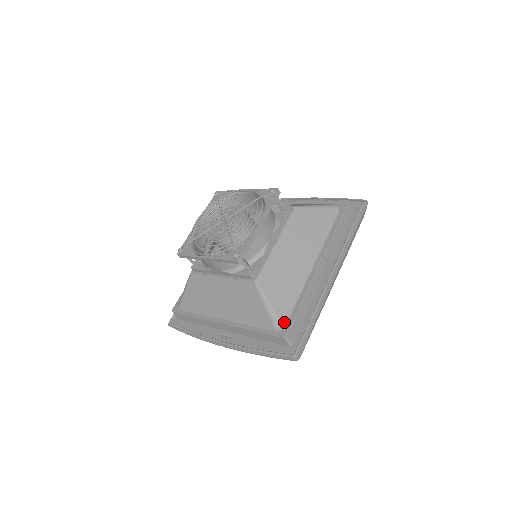
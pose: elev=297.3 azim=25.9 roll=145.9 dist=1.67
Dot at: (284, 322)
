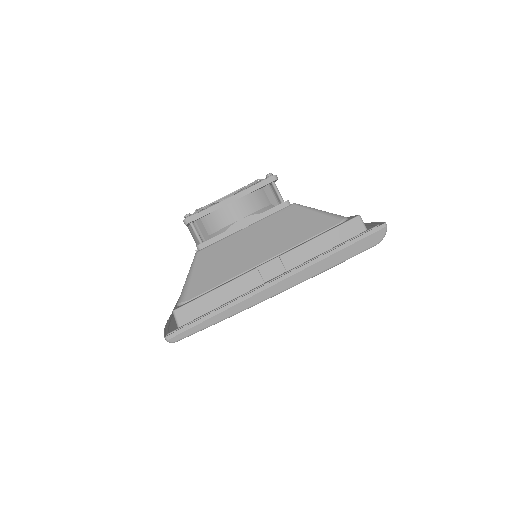
Dot at: (187, 299)
